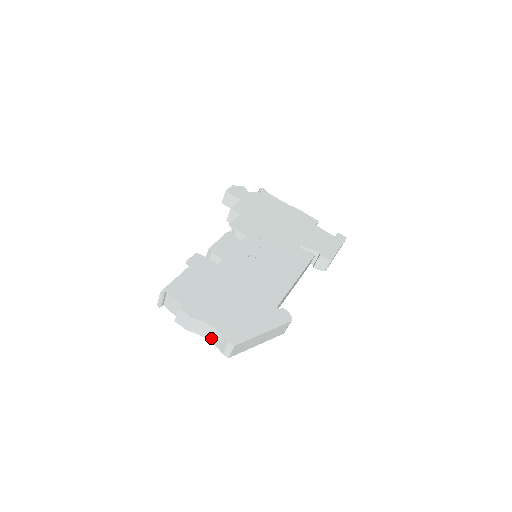
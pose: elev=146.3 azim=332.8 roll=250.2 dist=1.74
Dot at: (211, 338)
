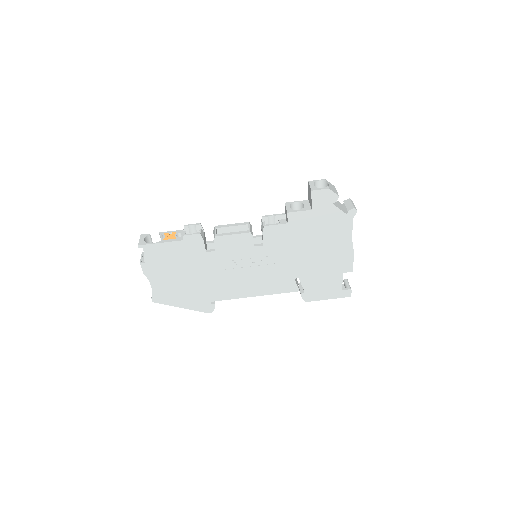
Dot at: occluded
